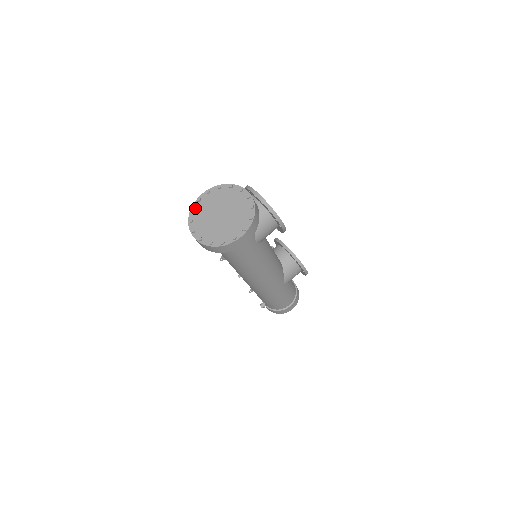
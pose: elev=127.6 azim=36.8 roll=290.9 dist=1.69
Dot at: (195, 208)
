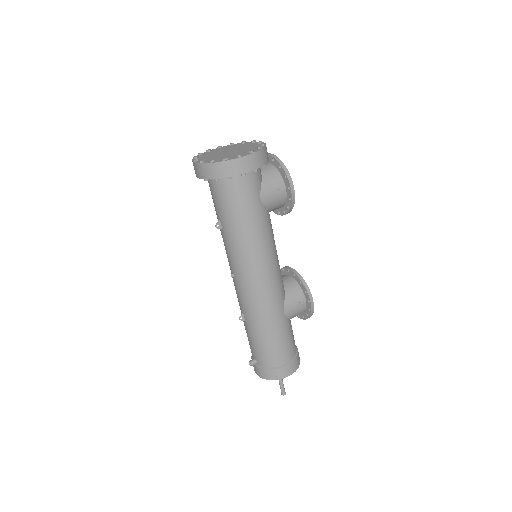
Dot at: (203, 154)
